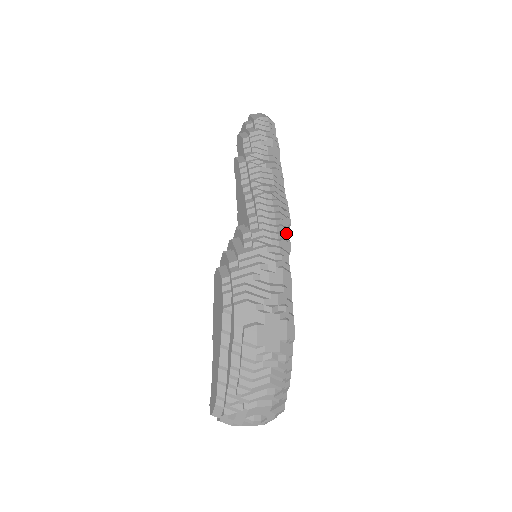
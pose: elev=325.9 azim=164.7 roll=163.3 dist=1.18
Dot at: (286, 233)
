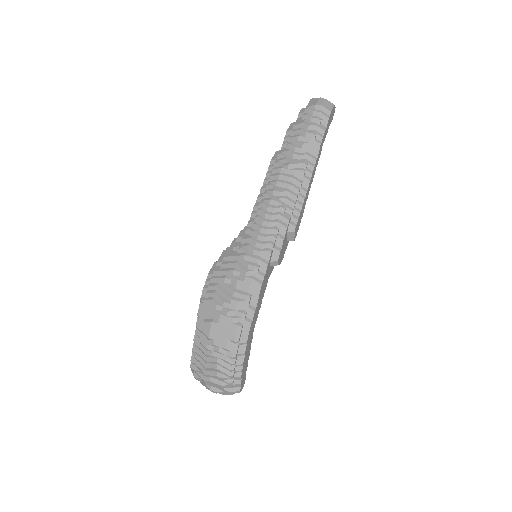
Dot at: (279, 242)
